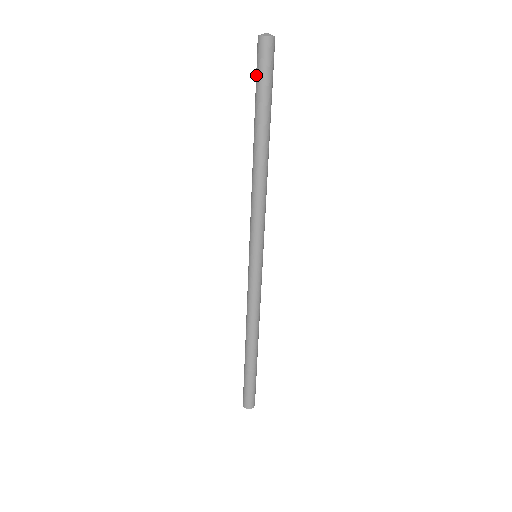
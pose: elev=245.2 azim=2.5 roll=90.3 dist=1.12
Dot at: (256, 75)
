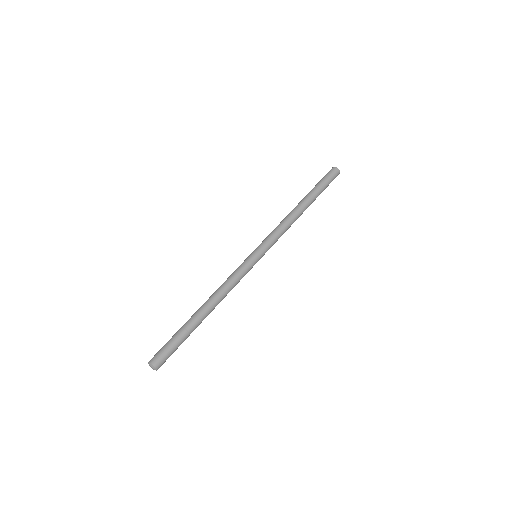
Dot at: occluded
